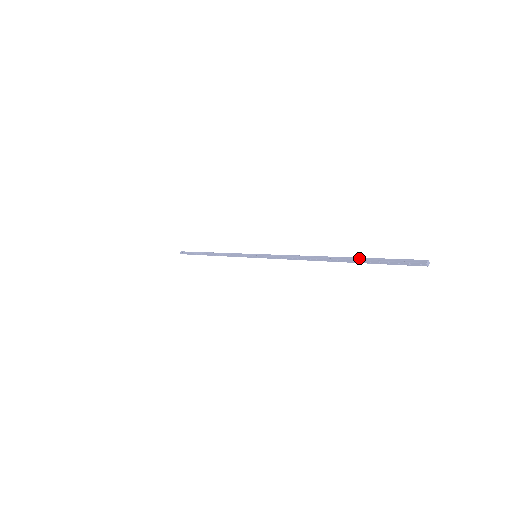
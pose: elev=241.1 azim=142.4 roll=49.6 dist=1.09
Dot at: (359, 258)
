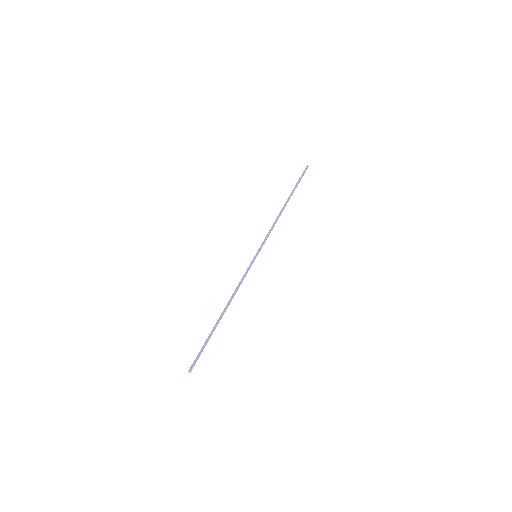
Dot at: (293, 189)
